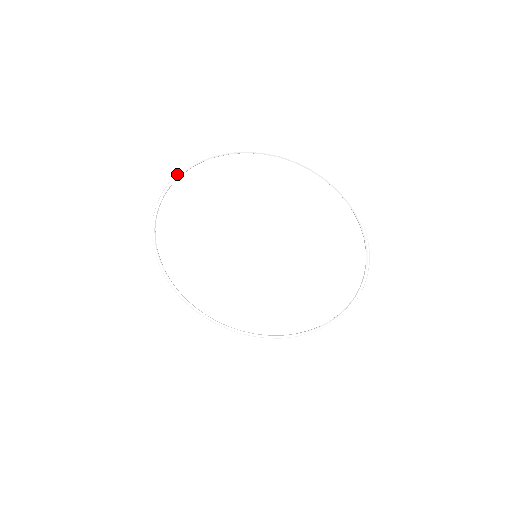
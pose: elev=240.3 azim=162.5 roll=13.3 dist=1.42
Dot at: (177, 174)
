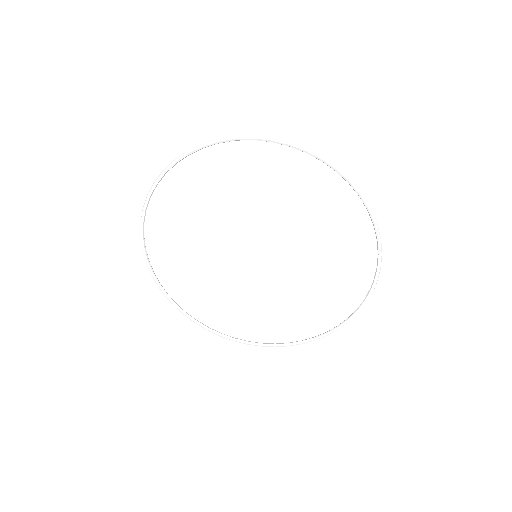
Dot at: occluded
